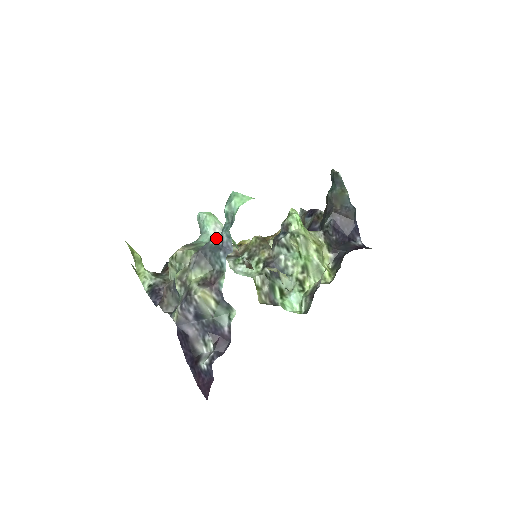
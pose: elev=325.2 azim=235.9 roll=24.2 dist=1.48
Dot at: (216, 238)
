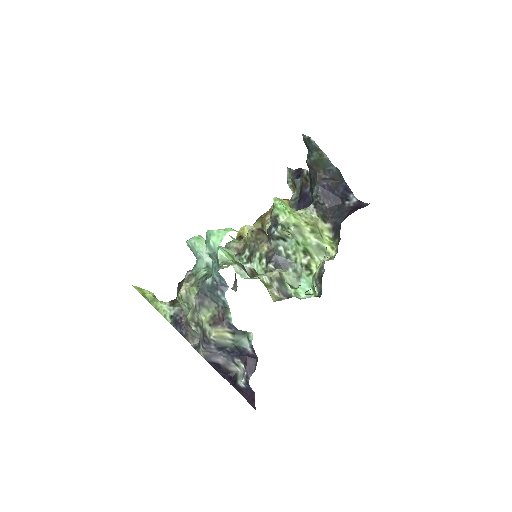
Dot at: occluded
